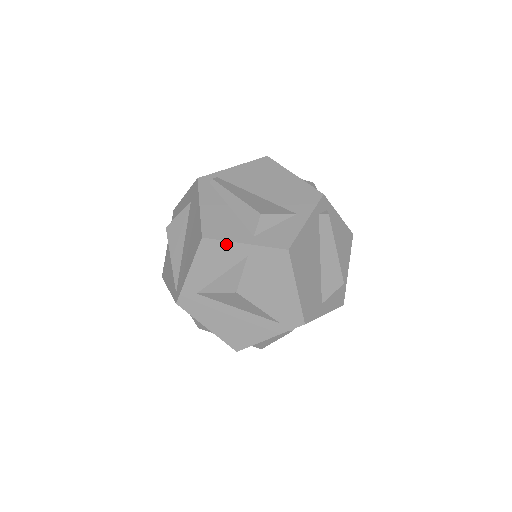
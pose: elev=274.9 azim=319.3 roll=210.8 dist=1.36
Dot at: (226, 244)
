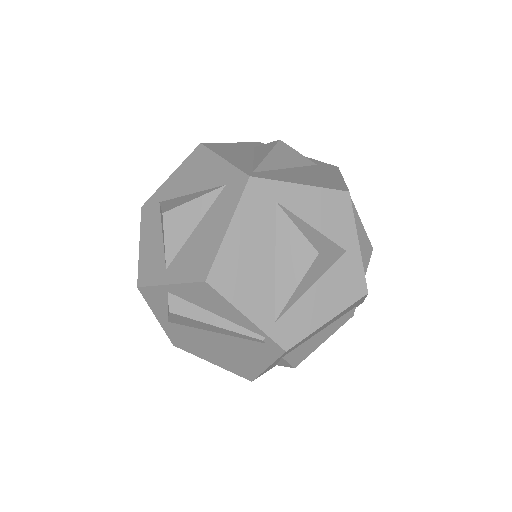
Dot at: (351, 222)
